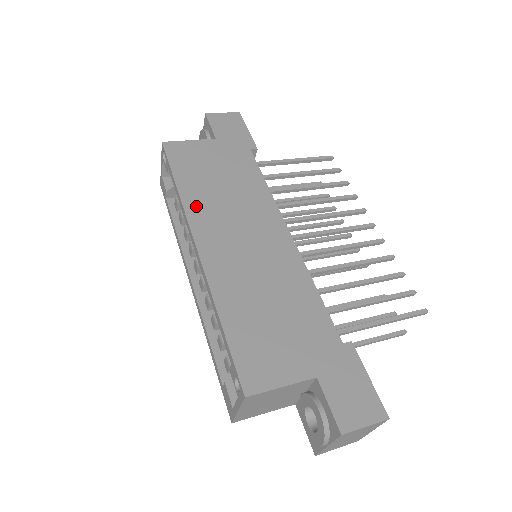
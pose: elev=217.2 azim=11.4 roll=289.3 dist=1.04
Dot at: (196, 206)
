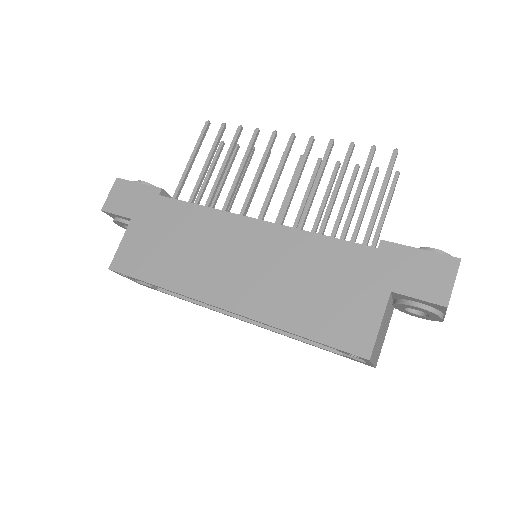
Dot at: (185, 283)
